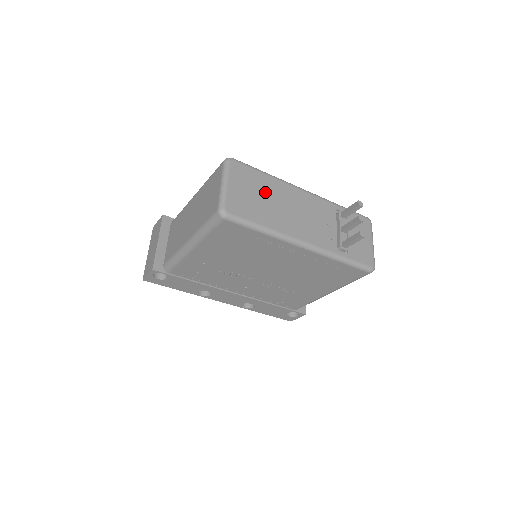
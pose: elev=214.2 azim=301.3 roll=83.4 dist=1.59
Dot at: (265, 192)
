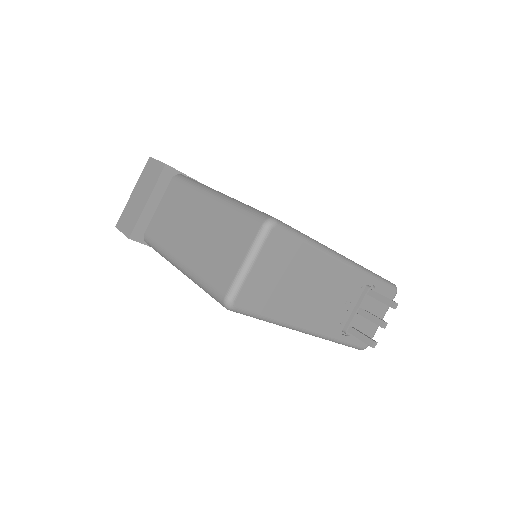
Dot at: (295, 271)
